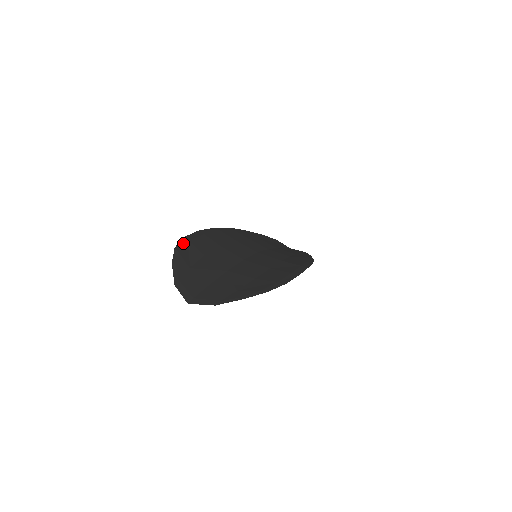
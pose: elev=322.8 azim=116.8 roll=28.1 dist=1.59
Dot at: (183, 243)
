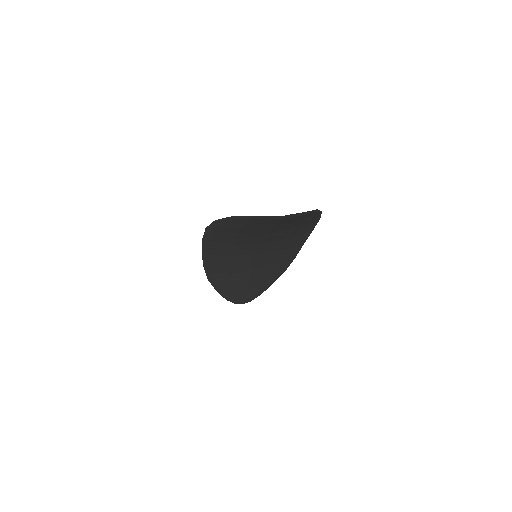
Dot at: (213, 225)
